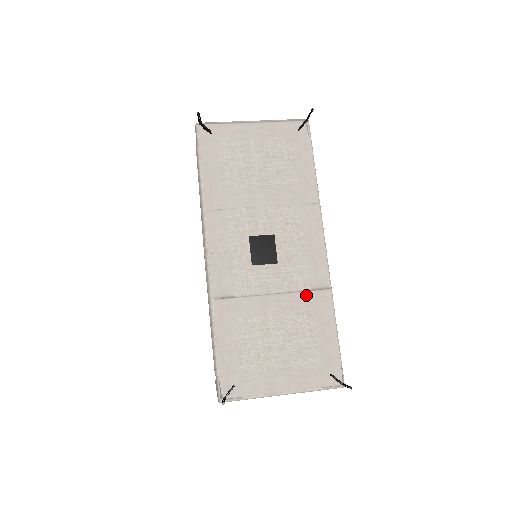
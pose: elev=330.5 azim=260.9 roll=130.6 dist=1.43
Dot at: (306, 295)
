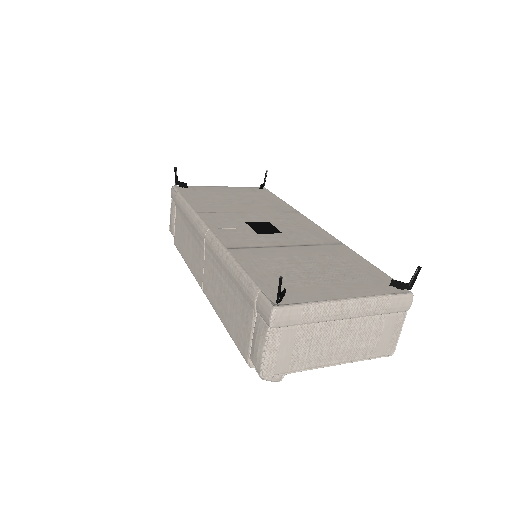
Dot at: (323, 247)
